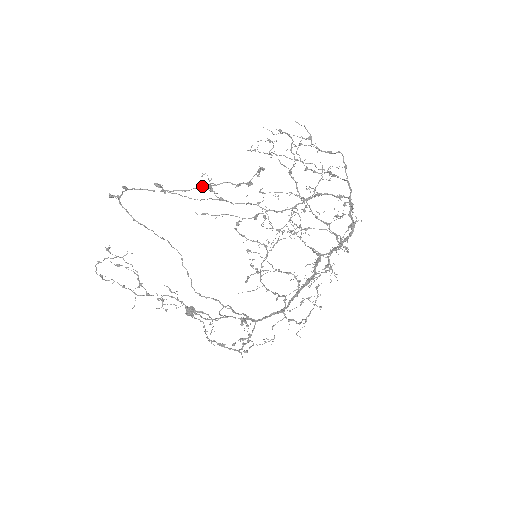
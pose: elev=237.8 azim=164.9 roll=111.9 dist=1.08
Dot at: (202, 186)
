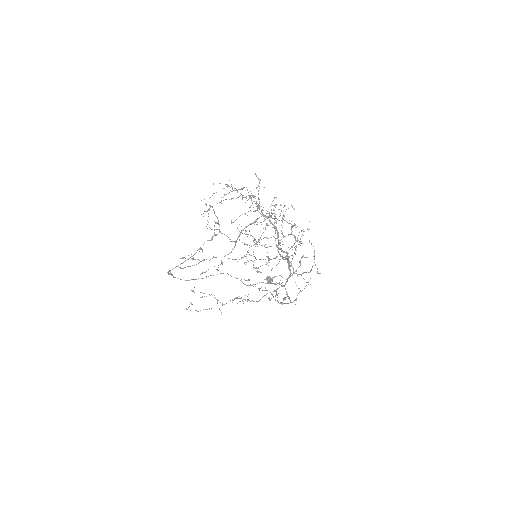
Dot at: (197, 250)
